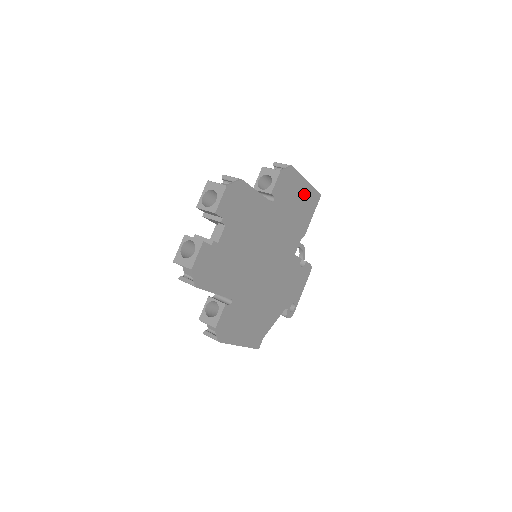
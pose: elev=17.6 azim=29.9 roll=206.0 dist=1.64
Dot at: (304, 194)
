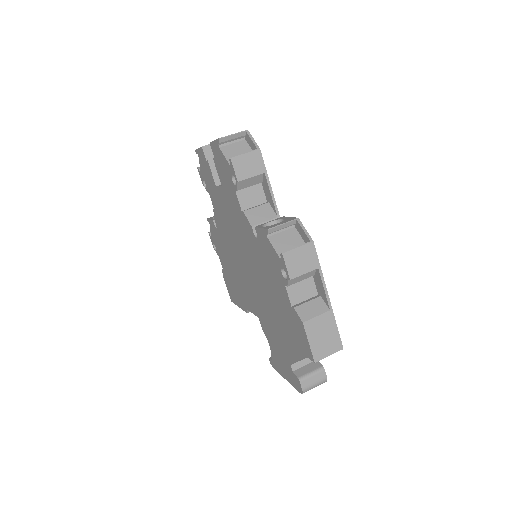
Dot at: occluded
